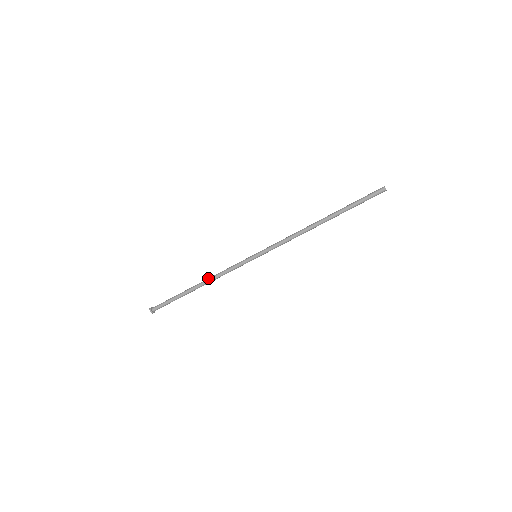
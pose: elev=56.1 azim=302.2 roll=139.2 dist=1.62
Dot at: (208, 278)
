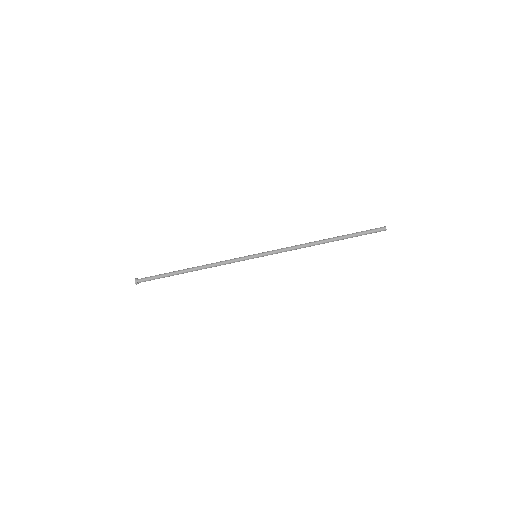
Dot at: (204, 265)
